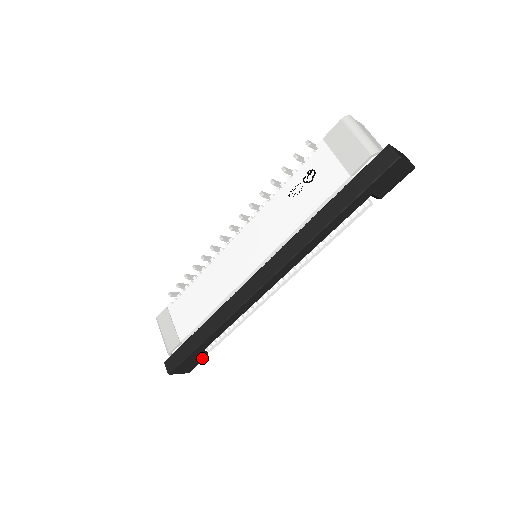
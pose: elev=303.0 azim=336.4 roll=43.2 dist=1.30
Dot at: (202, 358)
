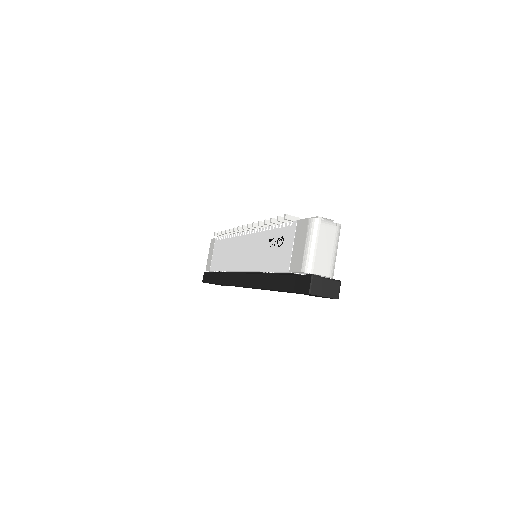
Dot at: (225, 285)
